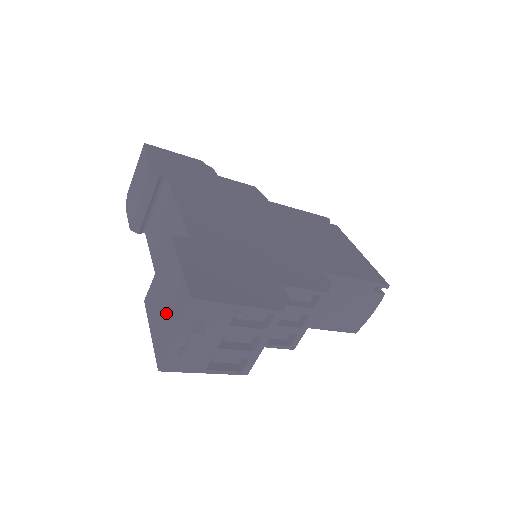
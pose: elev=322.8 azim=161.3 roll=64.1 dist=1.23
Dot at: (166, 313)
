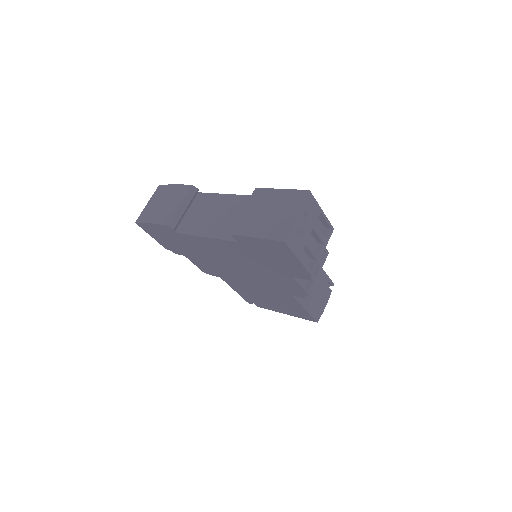
Dot at: (276, 215)
